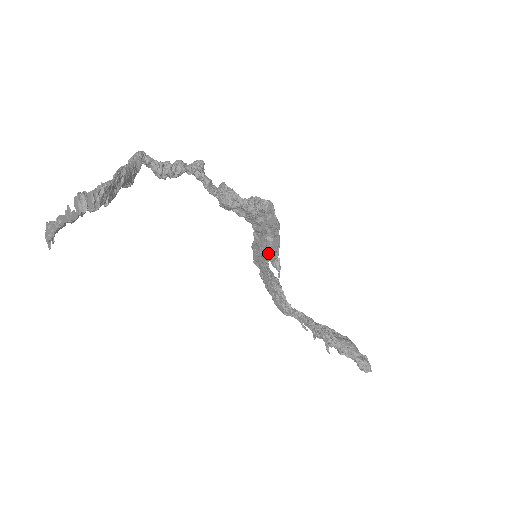
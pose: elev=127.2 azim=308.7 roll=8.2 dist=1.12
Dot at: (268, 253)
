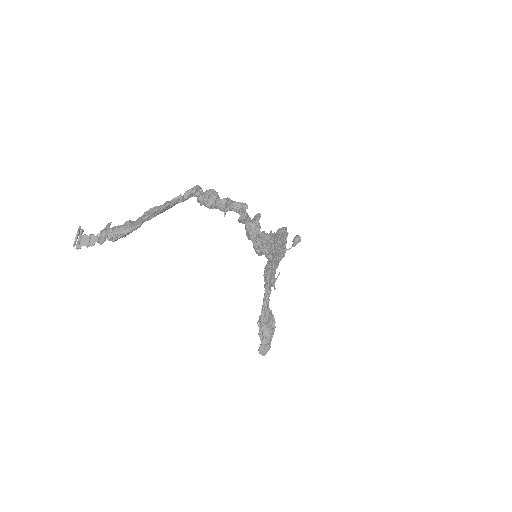
Dot at: occluded
